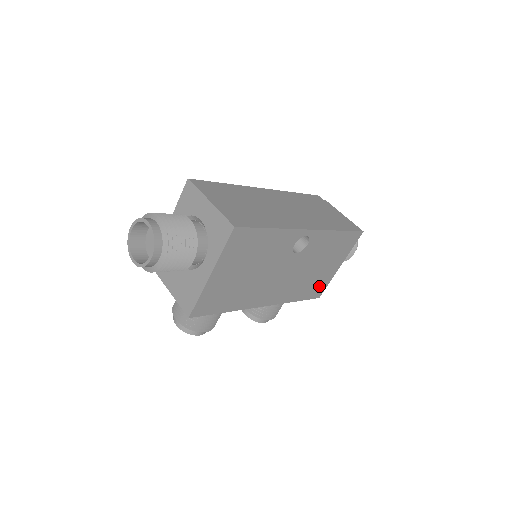
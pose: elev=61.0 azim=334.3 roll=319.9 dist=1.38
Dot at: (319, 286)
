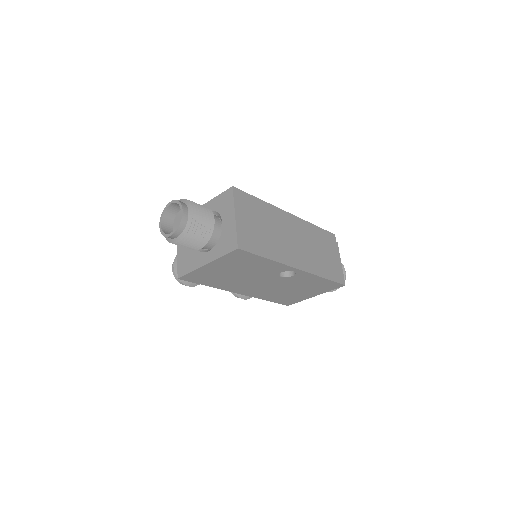
Dot at: (291, 300)
